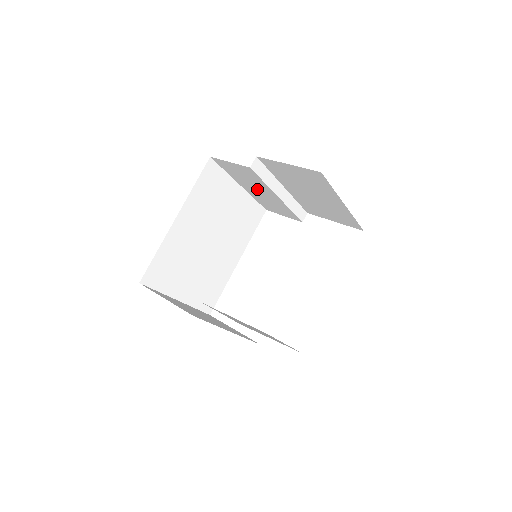
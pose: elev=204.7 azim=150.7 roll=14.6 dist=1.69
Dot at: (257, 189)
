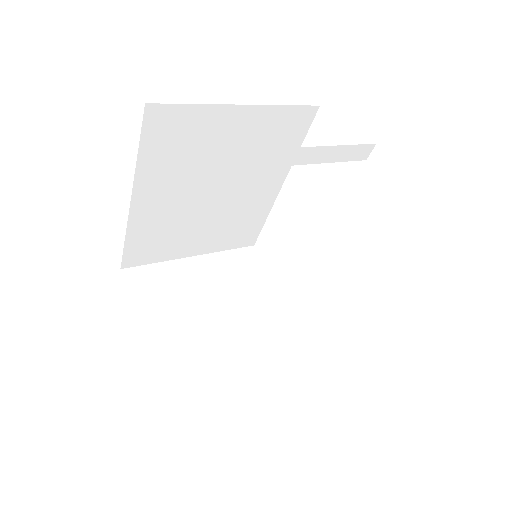
Dot at: occluded
